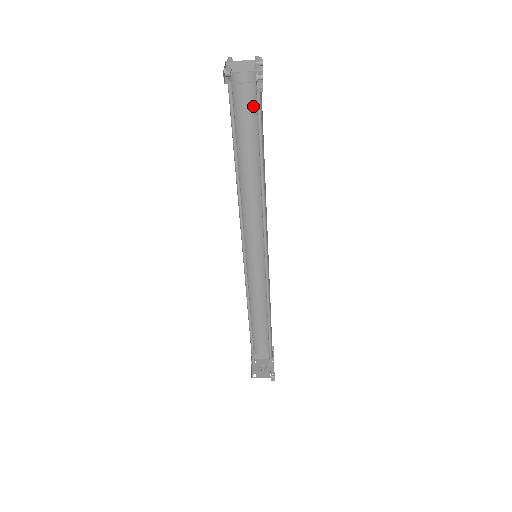
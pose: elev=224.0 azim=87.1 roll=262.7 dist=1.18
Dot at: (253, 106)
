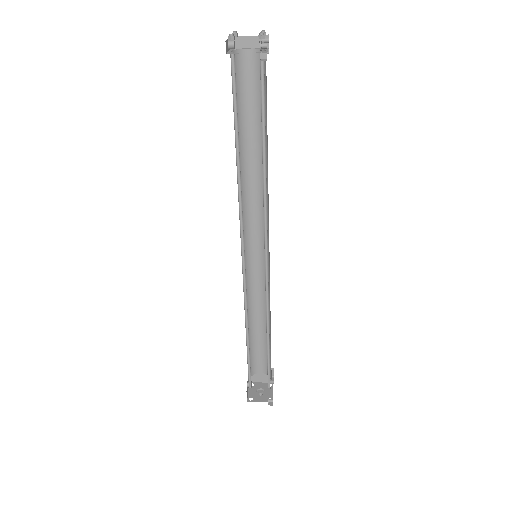
Dot at: (257, 86)
